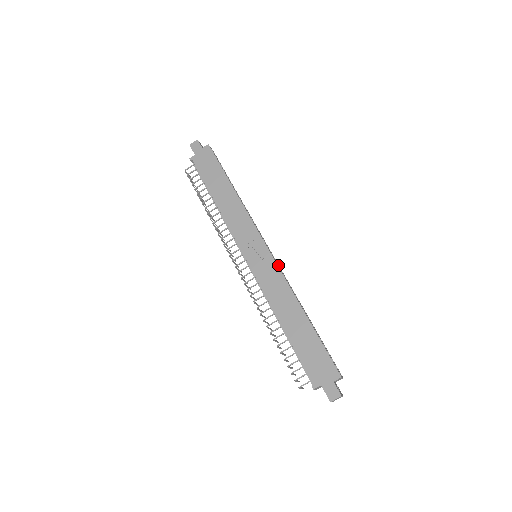
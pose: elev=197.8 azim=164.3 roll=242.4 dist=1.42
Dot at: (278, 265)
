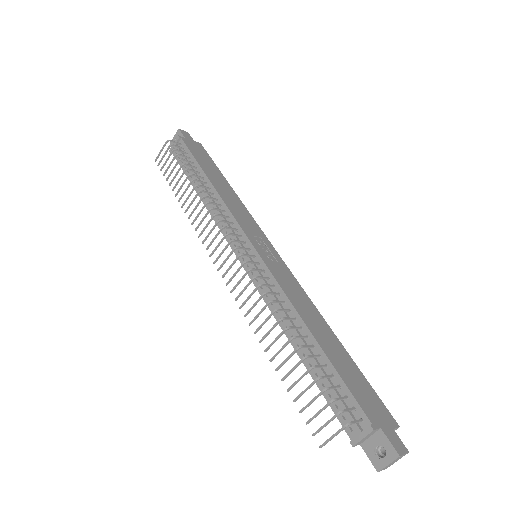
Dot at: occluded
